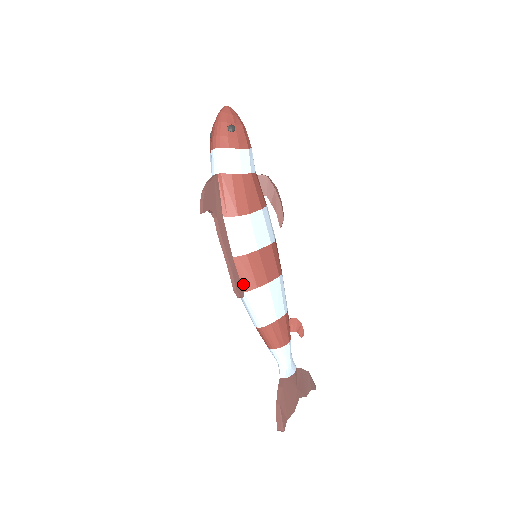
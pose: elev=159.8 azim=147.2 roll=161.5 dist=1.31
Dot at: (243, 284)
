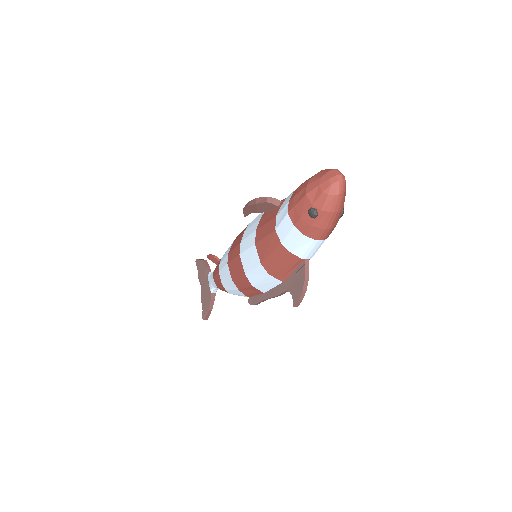
Dot at: occluded
